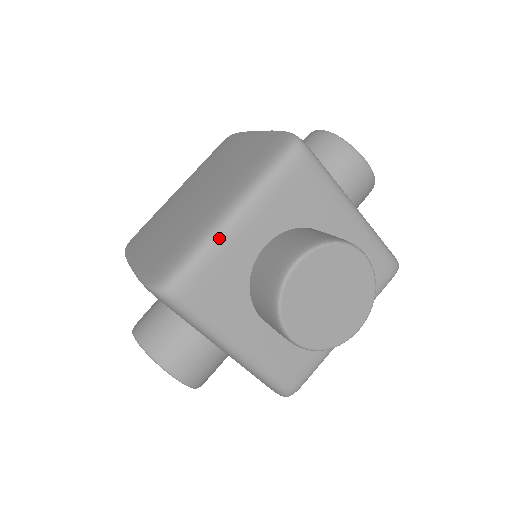
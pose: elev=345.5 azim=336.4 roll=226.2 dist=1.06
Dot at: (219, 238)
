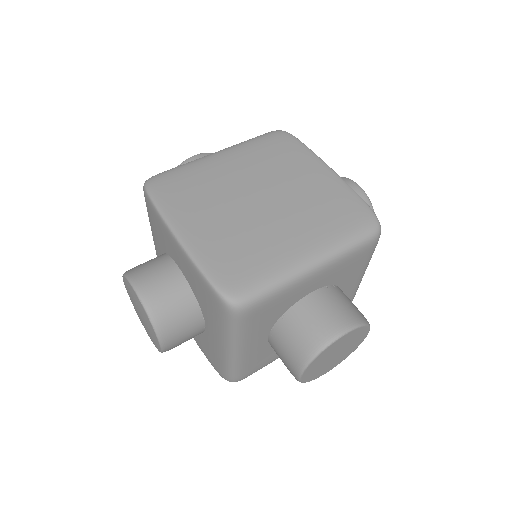
Dot at: (297, 281)
